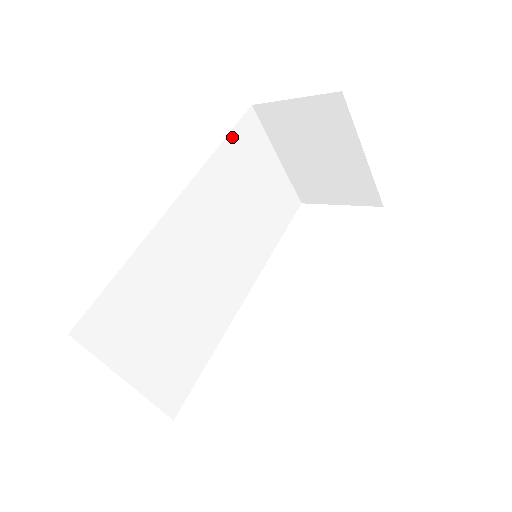
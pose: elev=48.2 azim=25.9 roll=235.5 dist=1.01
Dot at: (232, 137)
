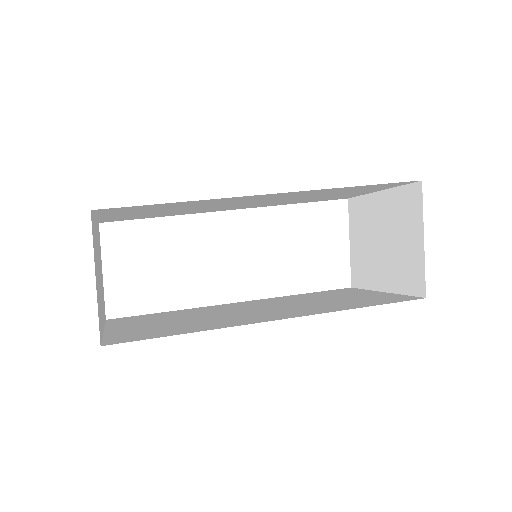
Dot at: (374, 185)
